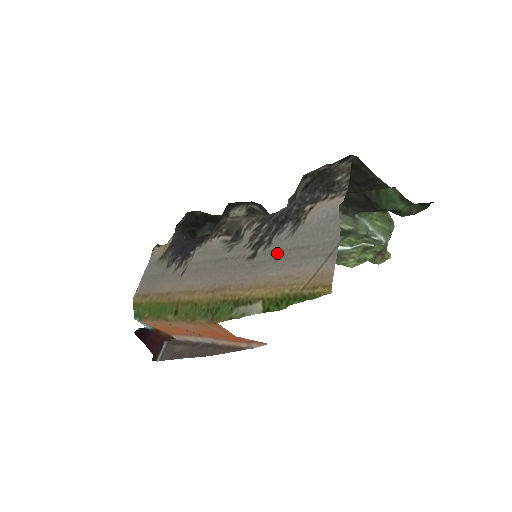
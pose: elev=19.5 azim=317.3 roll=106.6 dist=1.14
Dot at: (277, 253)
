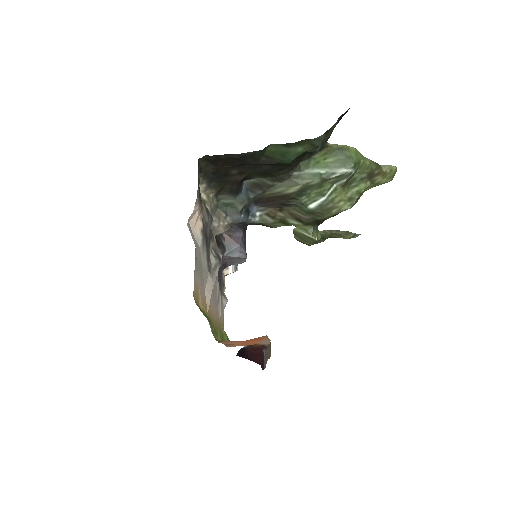
Dot at: (203, 271)
